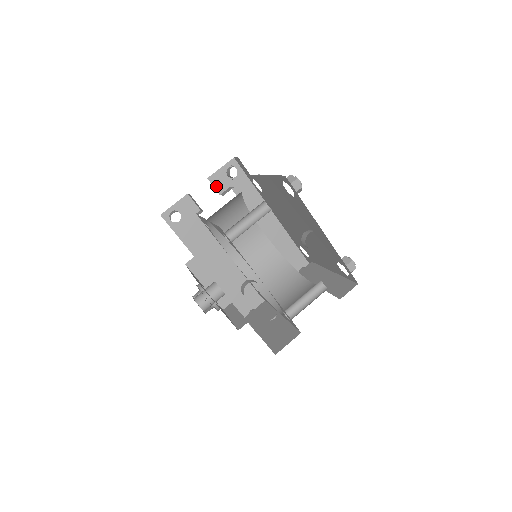
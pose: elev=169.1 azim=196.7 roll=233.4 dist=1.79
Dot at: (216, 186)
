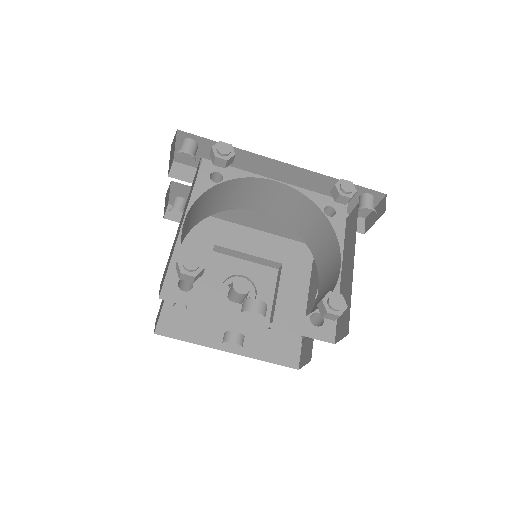
Dot at: (189, 163)
